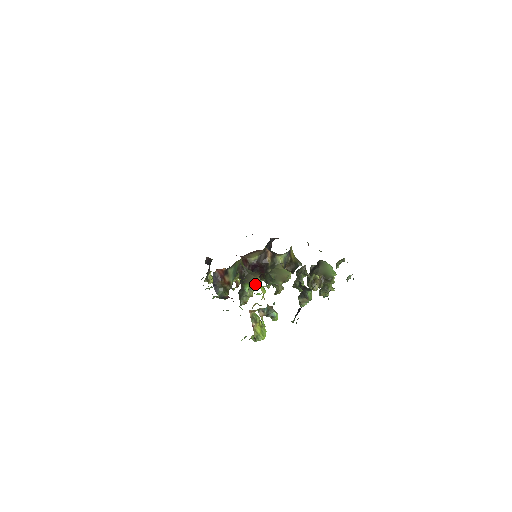
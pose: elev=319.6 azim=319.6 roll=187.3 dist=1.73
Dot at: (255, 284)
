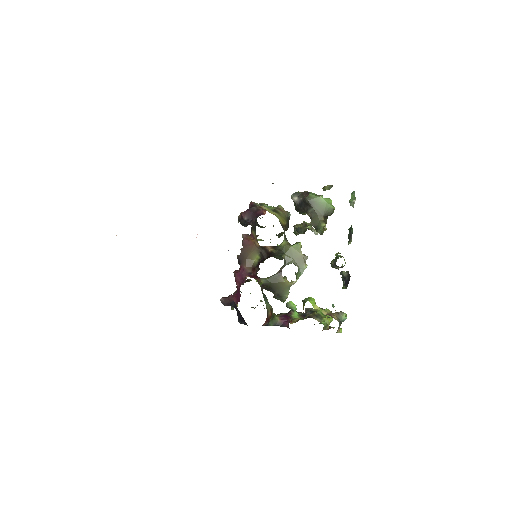
Dot at: (287, 288)
